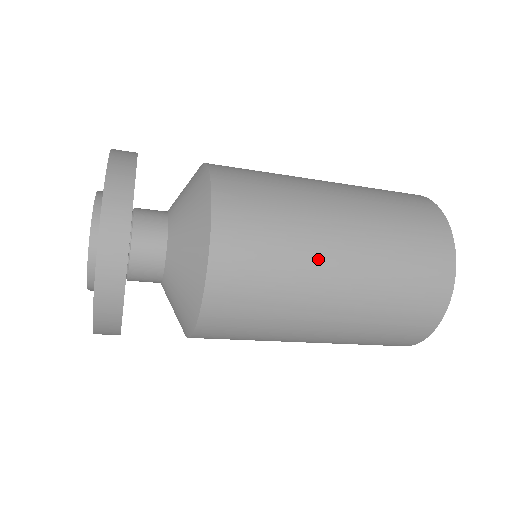
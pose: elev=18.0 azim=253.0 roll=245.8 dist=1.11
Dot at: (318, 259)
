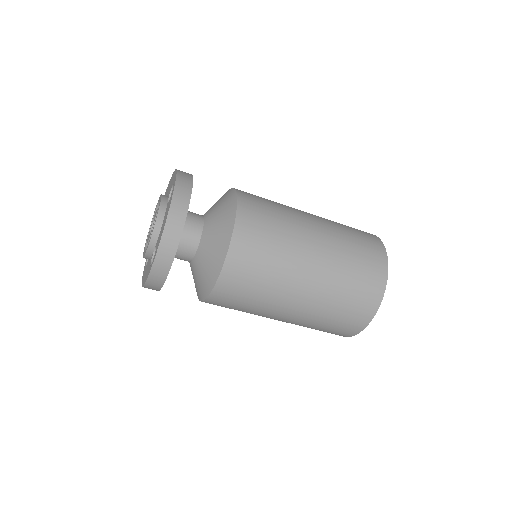
Dot at: (283, 297)
